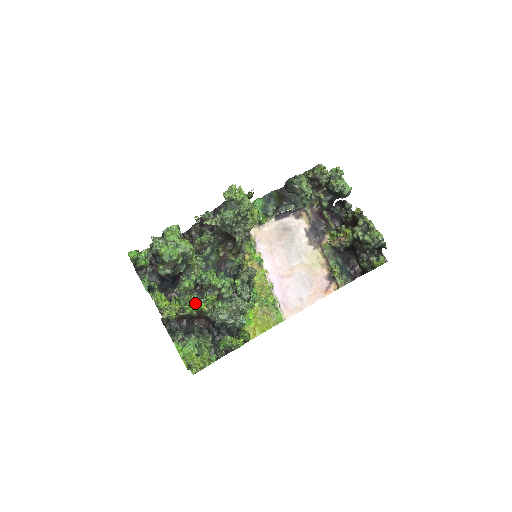
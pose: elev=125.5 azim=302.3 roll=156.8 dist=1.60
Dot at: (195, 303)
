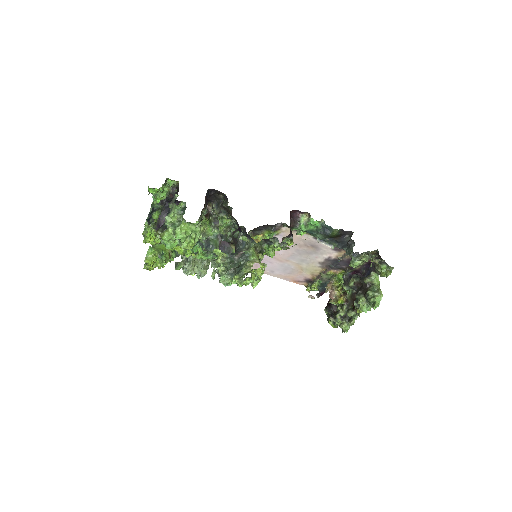
Dot at: (177, 247)
